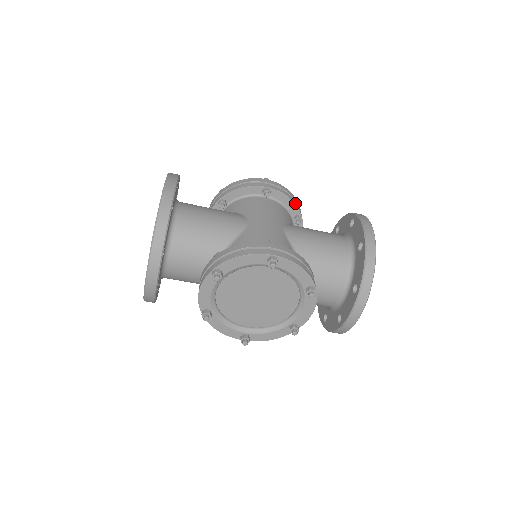
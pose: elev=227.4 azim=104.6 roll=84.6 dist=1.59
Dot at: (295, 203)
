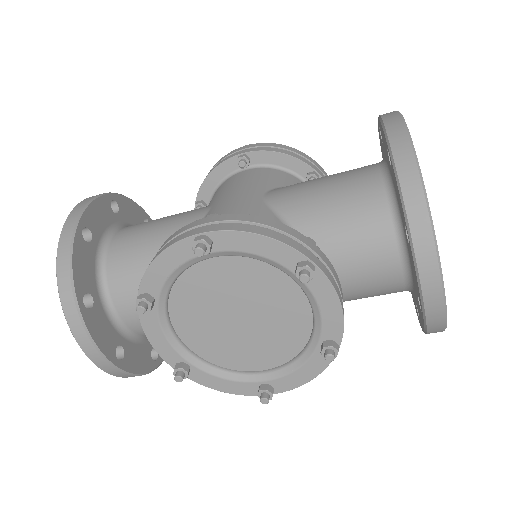
Dot at: (294, 156)
